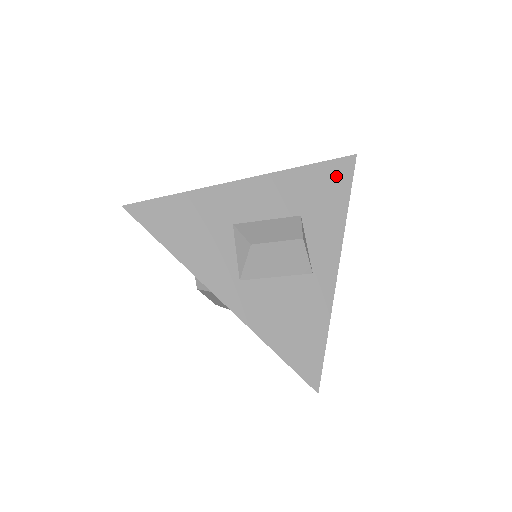
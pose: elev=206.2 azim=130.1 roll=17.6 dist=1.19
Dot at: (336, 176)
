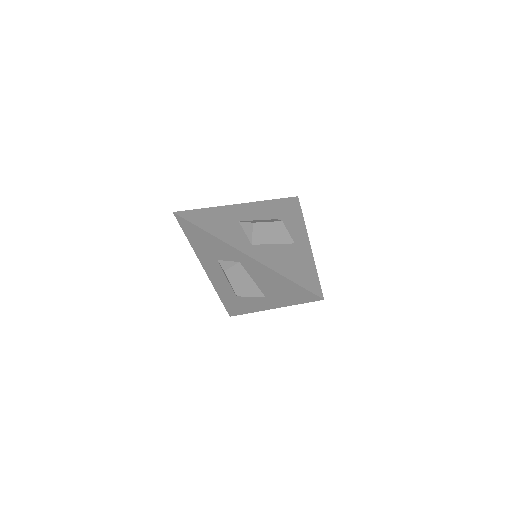
Dot at: (290, 204)
